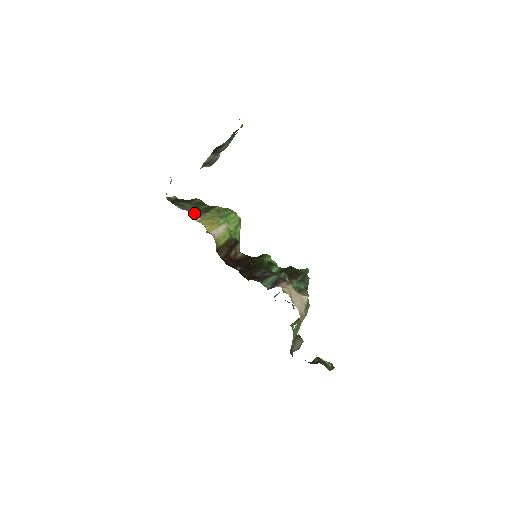
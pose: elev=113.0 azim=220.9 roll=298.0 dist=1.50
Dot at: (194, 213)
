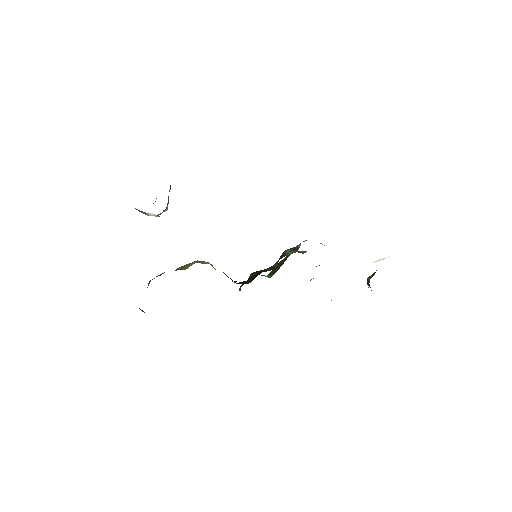
Dot at: occluded
